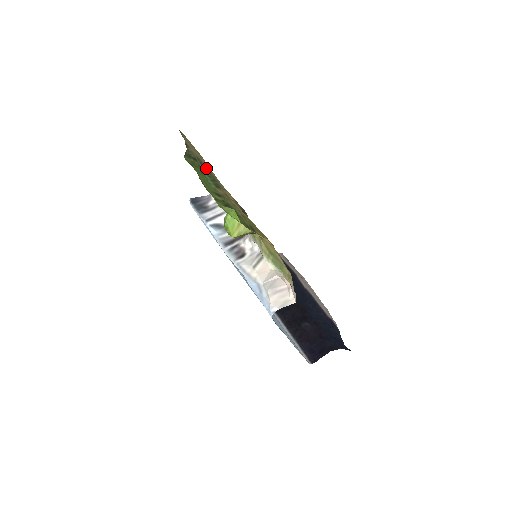
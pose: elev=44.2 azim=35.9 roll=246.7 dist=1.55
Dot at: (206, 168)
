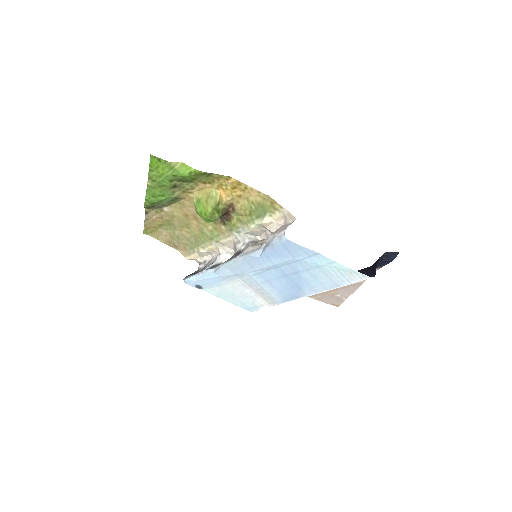
Dot at: (165, 206)
